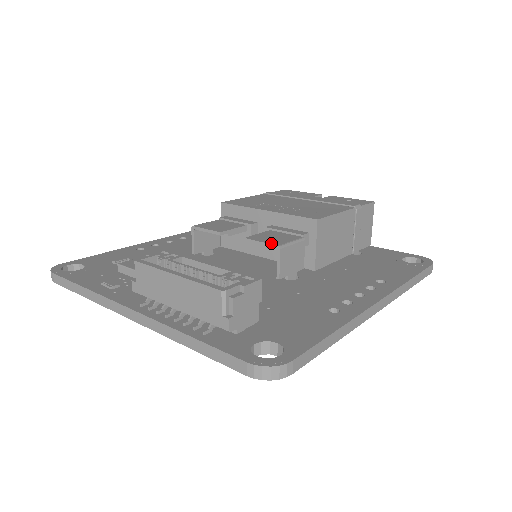
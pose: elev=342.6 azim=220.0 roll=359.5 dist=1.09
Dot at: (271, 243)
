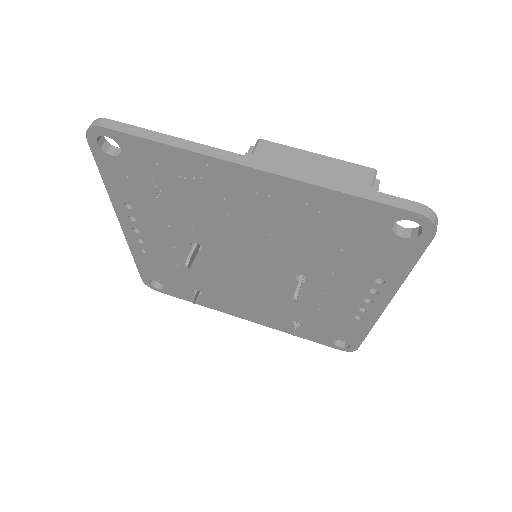
Dot at: occluded
